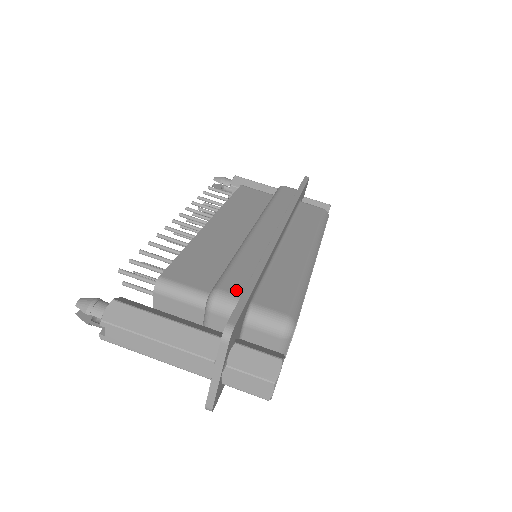
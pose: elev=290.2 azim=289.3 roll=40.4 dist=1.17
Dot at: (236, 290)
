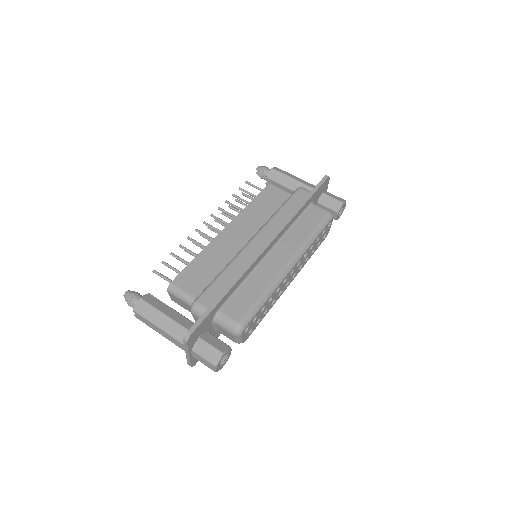
Dot at: (208, 303)
